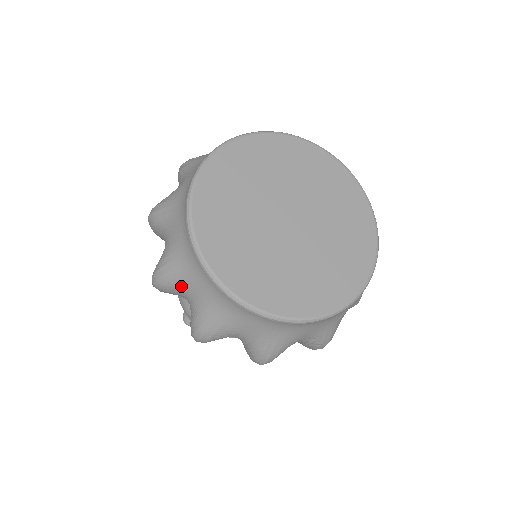
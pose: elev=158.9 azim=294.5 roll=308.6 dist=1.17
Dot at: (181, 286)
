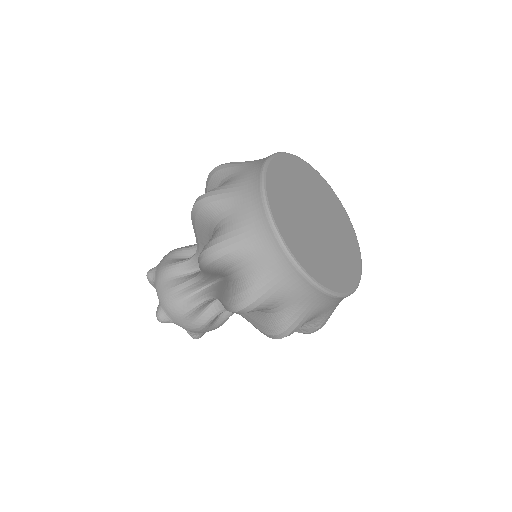
Dot at: (242, 258)
